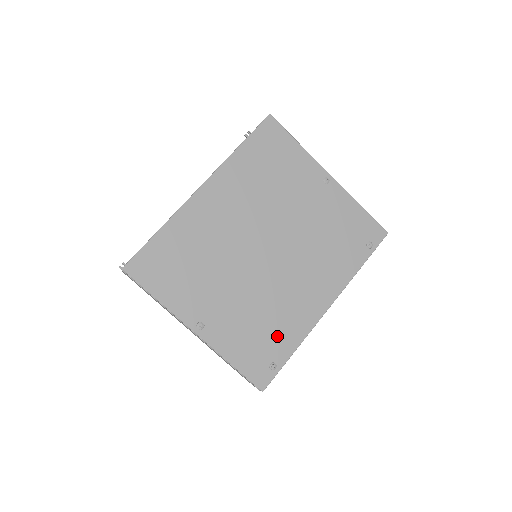
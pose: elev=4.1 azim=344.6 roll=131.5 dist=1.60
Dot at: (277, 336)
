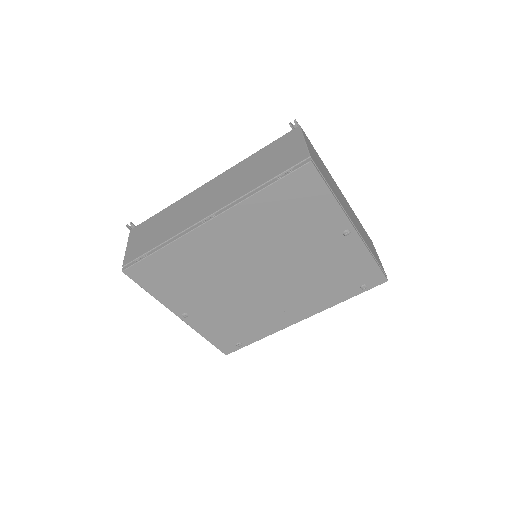
Dot at: (249, 330)
